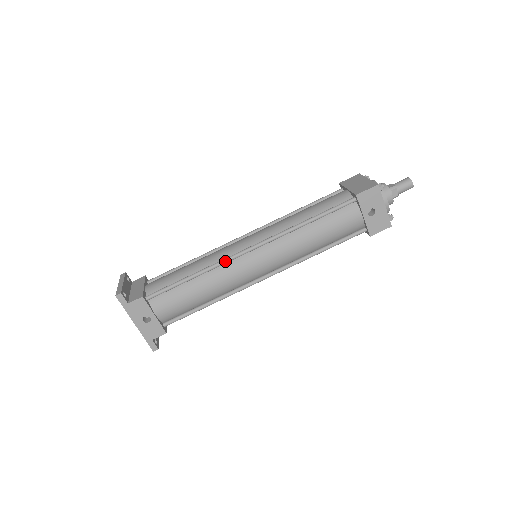
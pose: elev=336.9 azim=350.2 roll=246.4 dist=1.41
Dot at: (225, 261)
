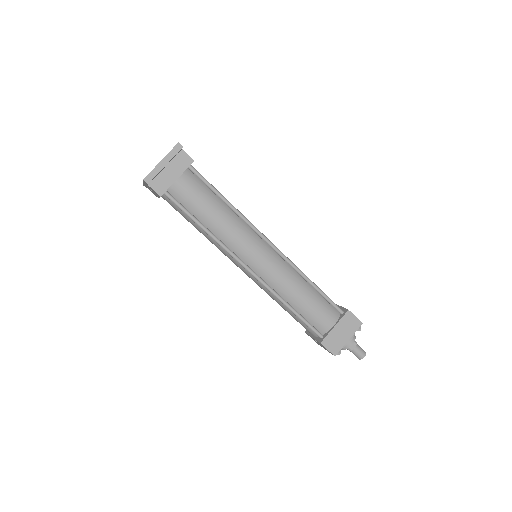
Dot at: (228, 253)
